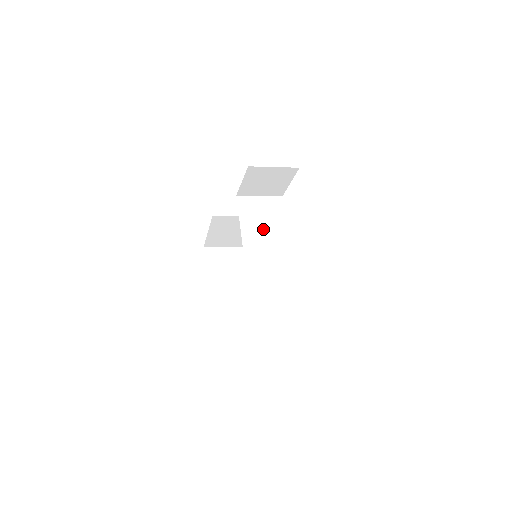
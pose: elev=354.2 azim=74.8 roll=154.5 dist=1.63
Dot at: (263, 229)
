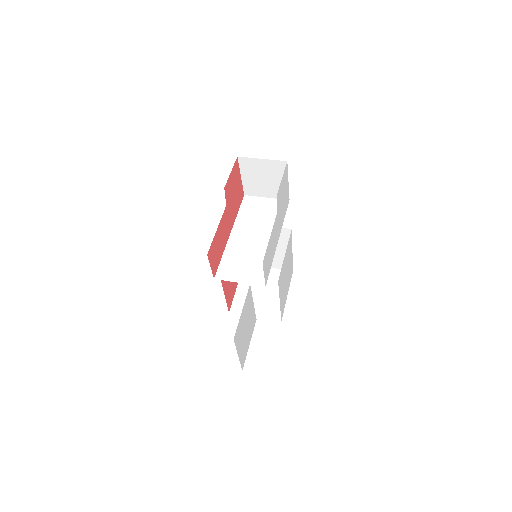
Dot at: (256, 224)
